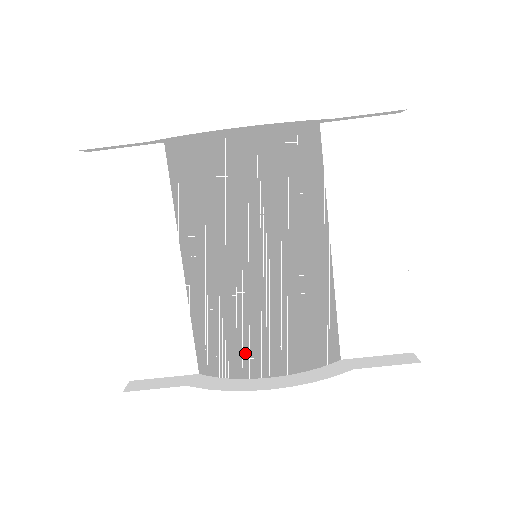
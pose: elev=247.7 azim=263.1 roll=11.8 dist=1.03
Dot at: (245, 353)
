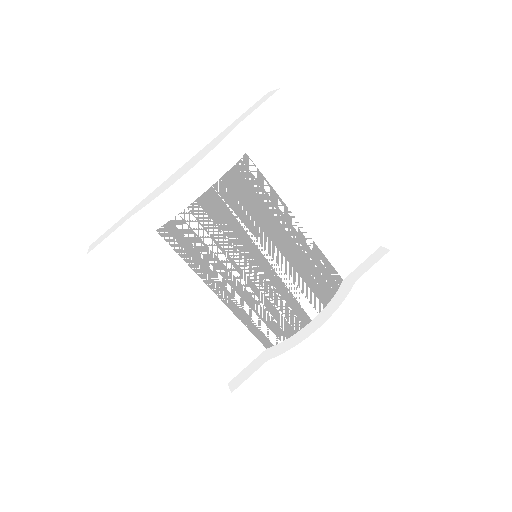
Dot at: (289, 317)
